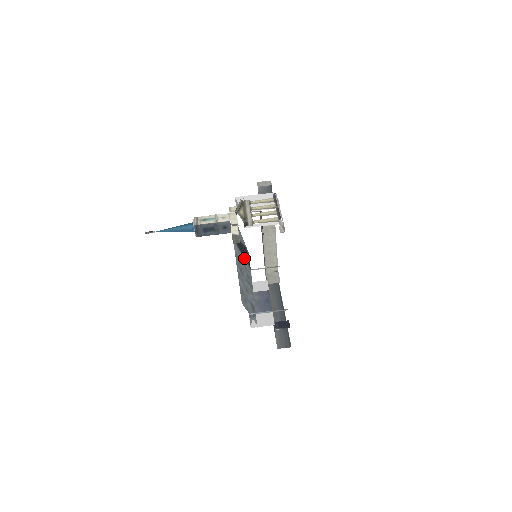
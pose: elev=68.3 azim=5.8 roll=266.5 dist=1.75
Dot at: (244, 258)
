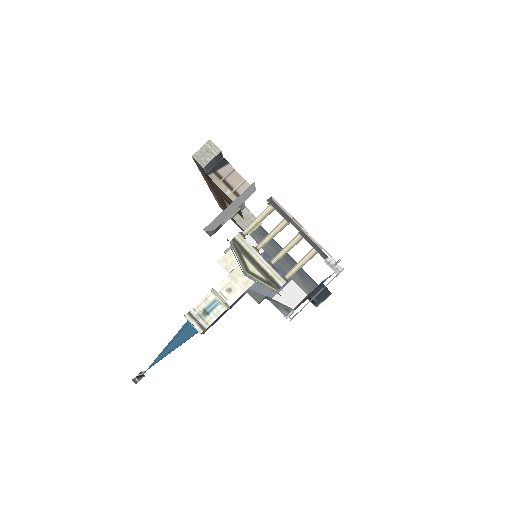
Dot at: occluded
